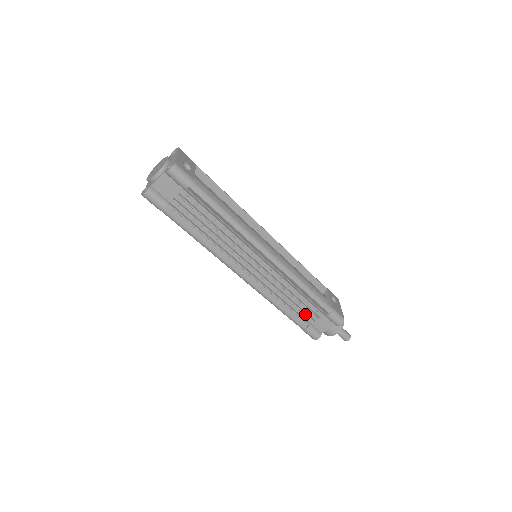
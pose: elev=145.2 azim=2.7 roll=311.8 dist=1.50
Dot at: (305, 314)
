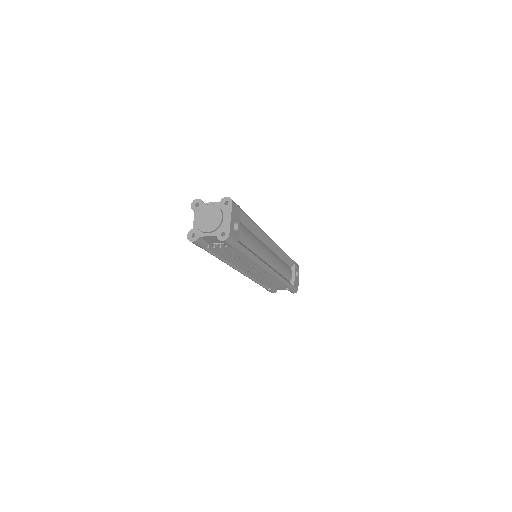
Dot at: (273, 287)
